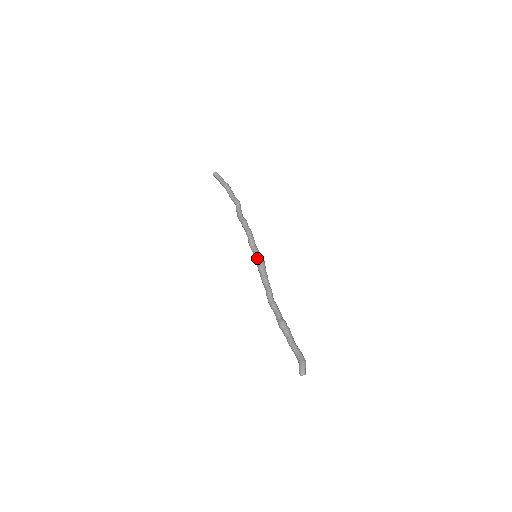
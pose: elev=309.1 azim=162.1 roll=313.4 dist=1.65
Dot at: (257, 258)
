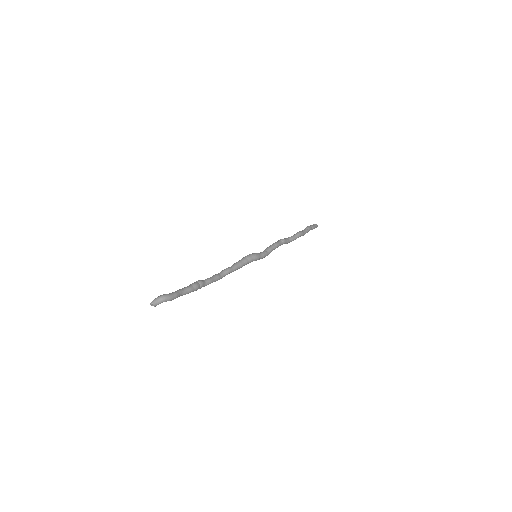
Dot at: occluded
